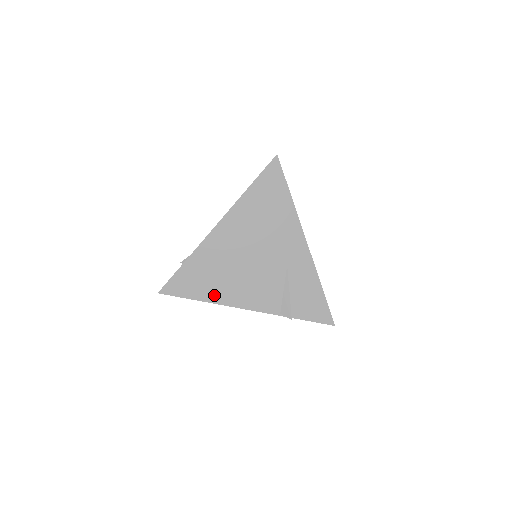
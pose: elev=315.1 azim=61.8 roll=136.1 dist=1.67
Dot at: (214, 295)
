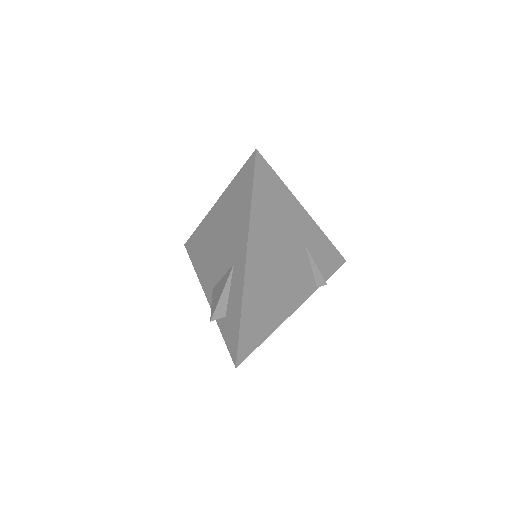
Dot at: (274, 322)
